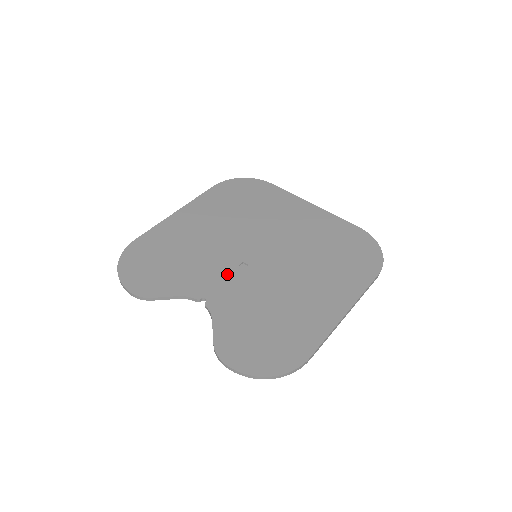
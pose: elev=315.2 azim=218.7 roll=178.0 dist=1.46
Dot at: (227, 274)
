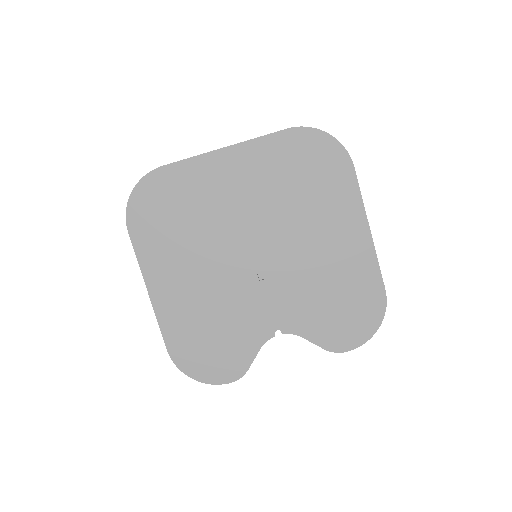
Dot at: (263, 297)
